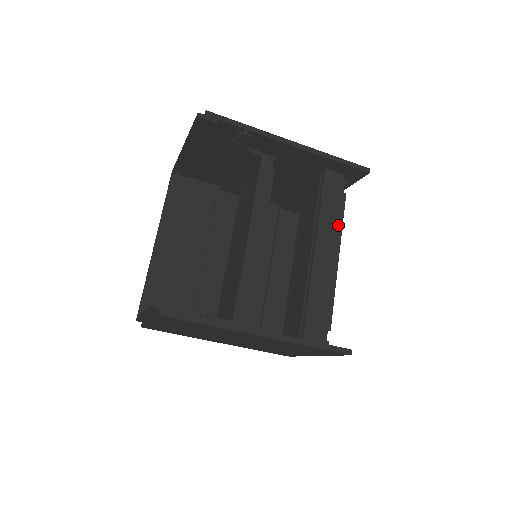
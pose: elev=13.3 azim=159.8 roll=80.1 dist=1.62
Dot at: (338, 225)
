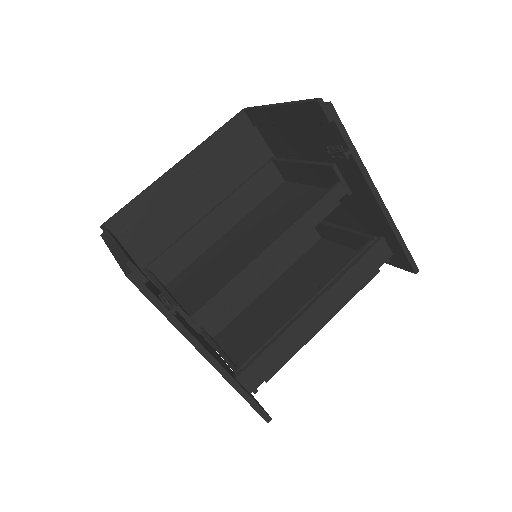
Dot at: occluded
